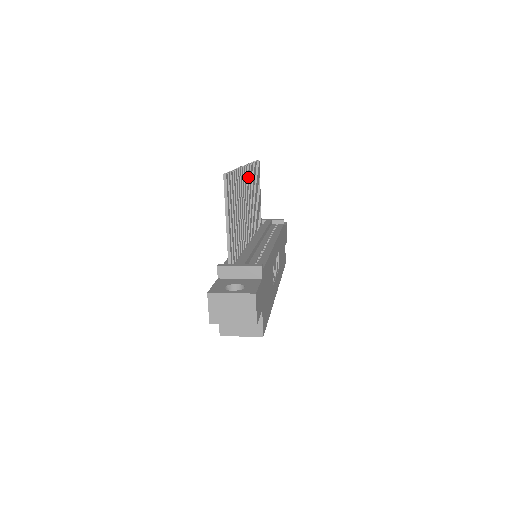
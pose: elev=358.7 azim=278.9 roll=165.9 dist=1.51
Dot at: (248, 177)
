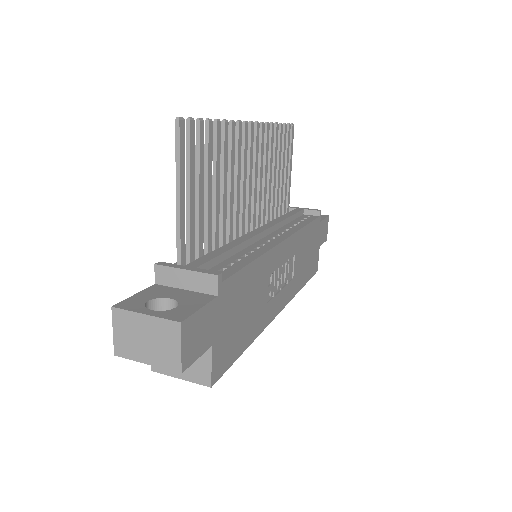
Dot at: (257, 140)
